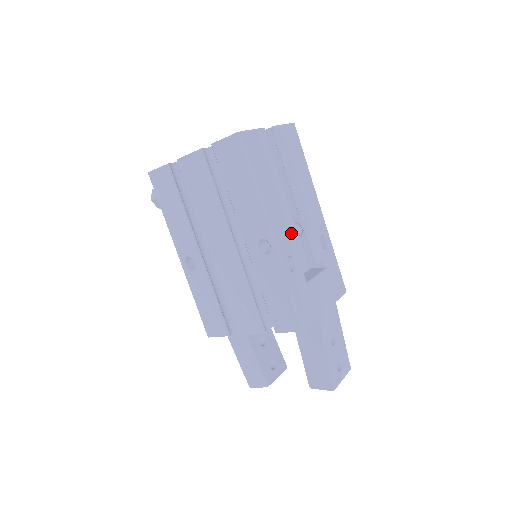
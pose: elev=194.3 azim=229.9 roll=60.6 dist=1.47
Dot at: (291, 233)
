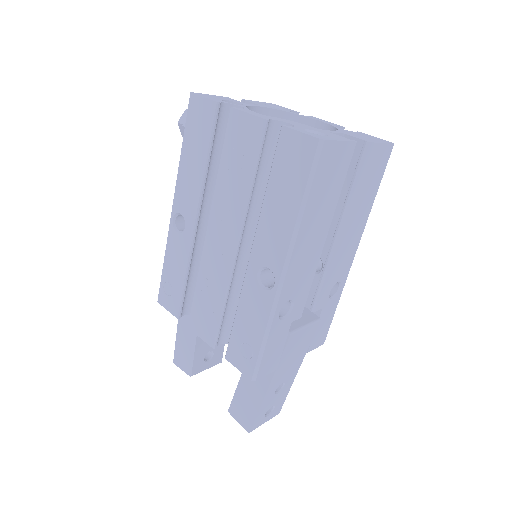
Dot at: (306, 276)
